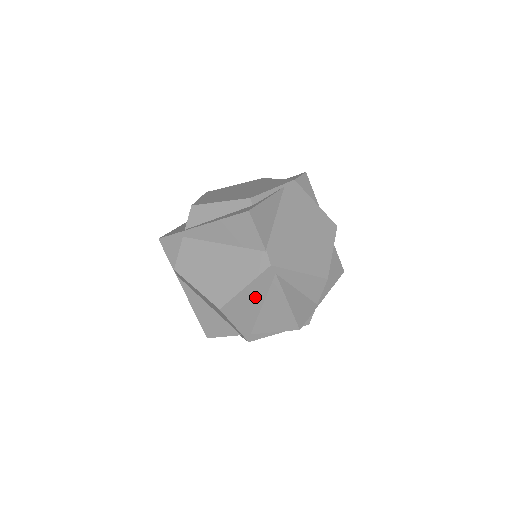
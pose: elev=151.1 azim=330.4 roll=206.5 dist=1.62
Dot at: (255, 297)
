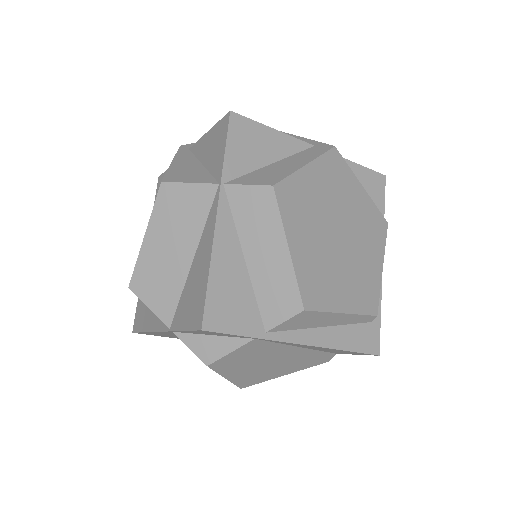
Dot at: occluded
